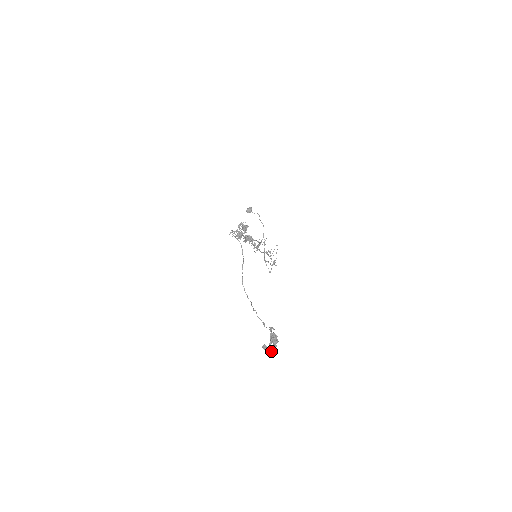
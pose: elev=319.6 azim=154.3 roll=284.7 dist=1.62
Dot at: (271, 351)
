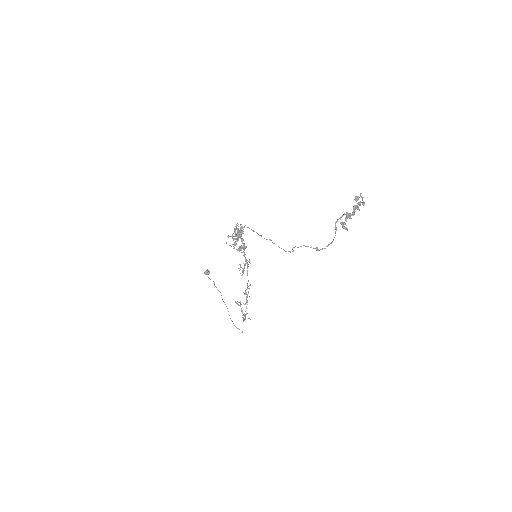
Dot at: (363, 201)
